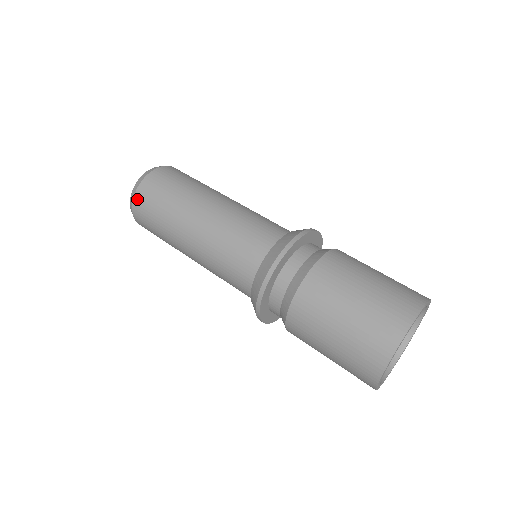
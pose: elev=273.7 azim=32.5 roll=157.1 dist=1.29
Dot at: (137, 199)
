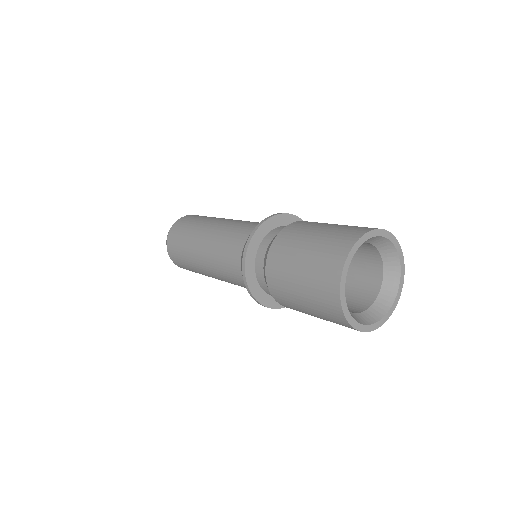
Dot at: (171, 232)
